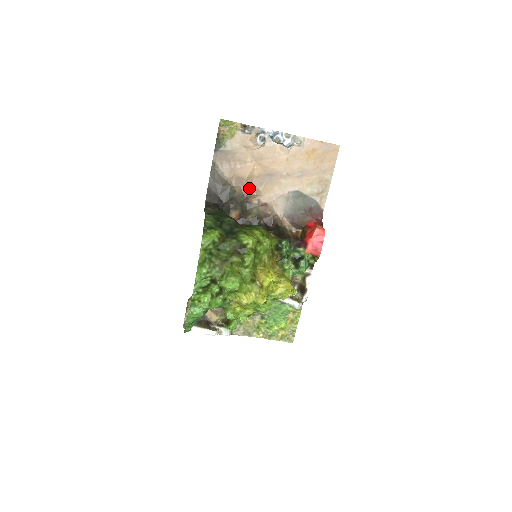
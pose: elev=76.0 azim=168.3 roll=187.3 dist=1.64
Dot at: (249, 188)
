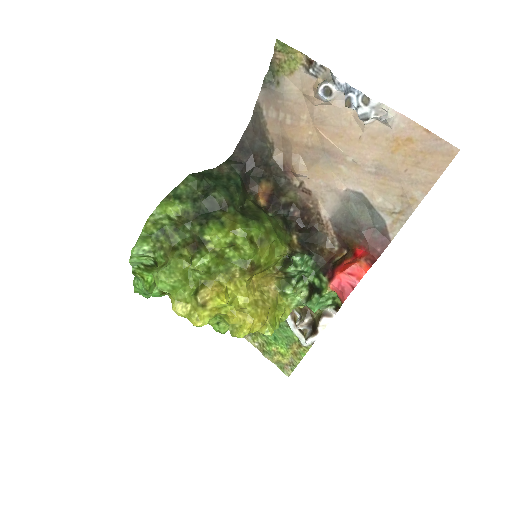
Dot at: (292, 159)
